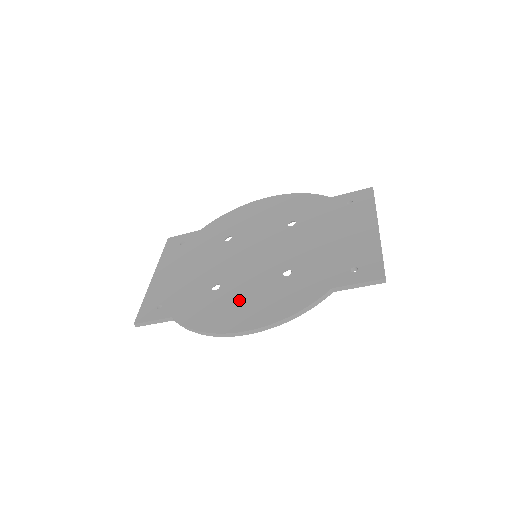
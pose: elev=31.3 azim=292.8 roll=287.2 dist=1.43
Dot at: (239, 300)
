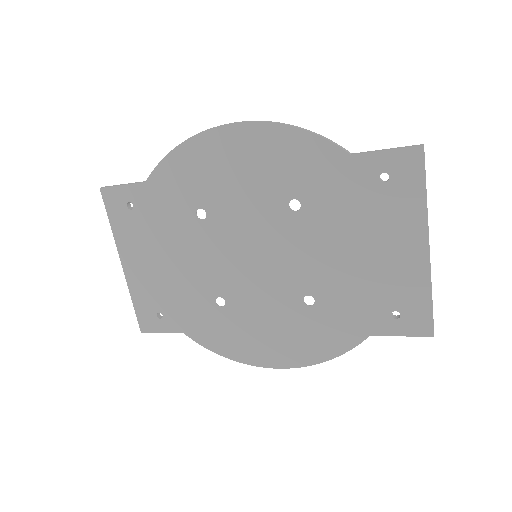
Dot at: (258, 328)
